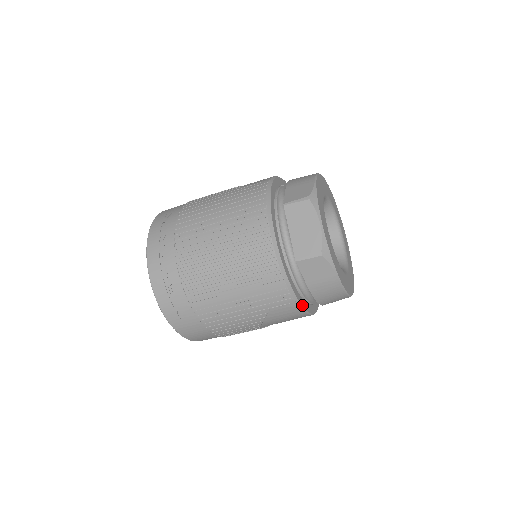
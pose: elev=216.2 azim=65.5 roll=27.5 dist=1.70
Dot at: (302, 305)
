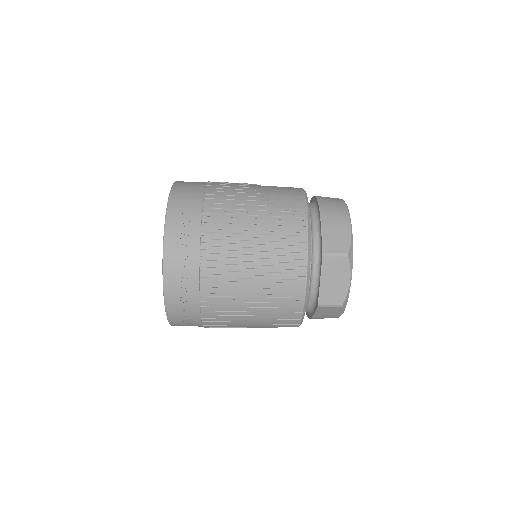
Dot at: occluded
